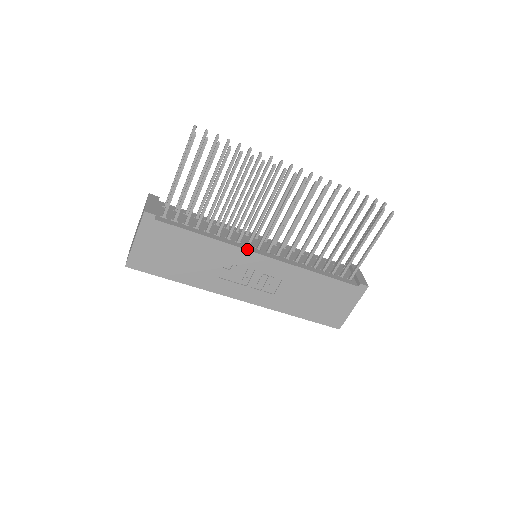
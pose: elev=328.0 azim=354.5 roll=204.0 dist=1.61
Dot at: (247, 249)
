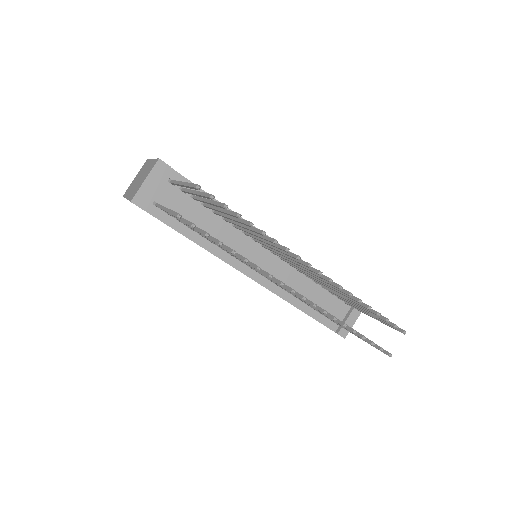
Dot at: (235, 267)
